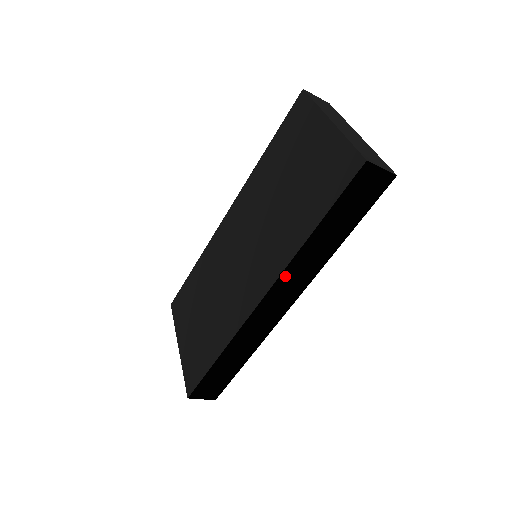
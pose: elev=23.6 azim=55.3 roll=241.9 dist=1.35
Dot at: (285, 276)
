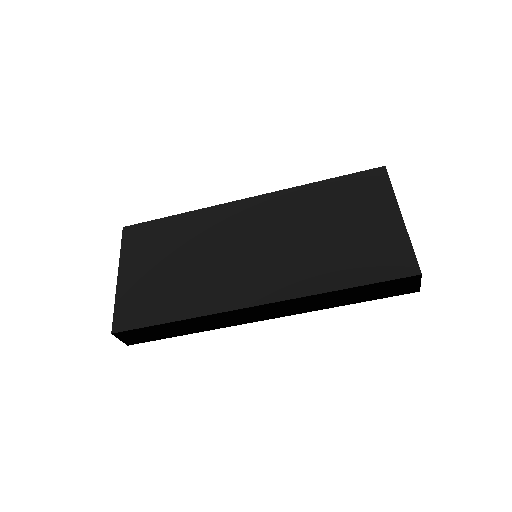
Dot at: (292, 301)
